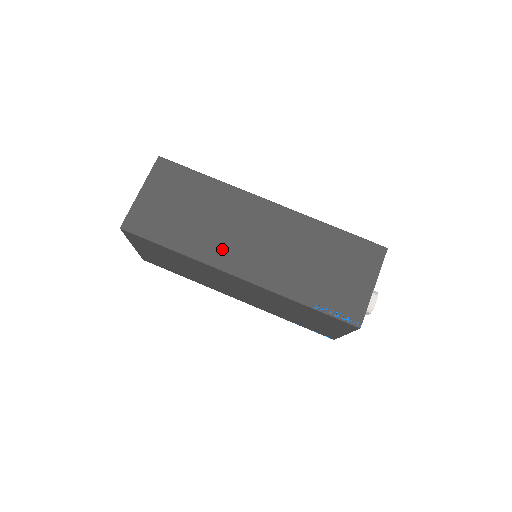
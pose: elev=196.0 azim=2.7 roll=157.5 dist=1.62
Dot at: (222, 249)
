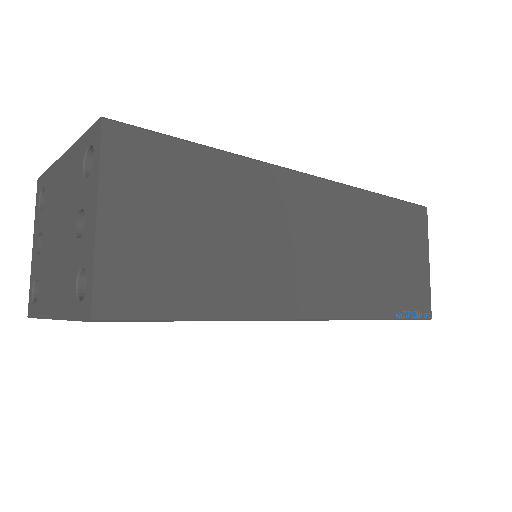
Dot at: (280, 283)
